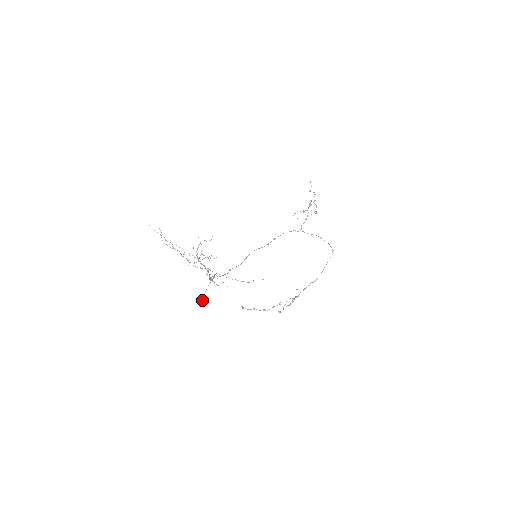
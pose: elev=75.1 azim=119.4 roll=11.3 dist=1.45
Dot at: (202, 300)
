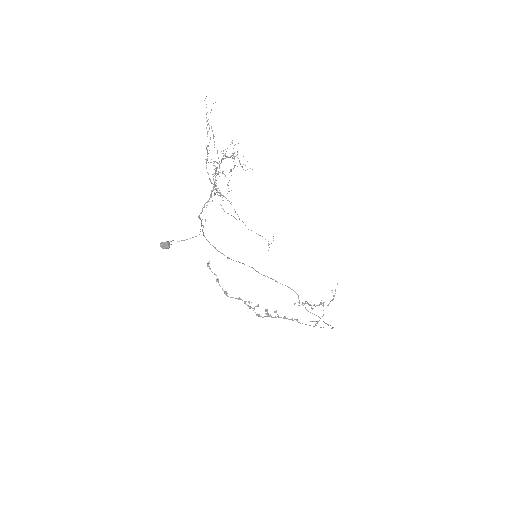
Dot at: occluded
